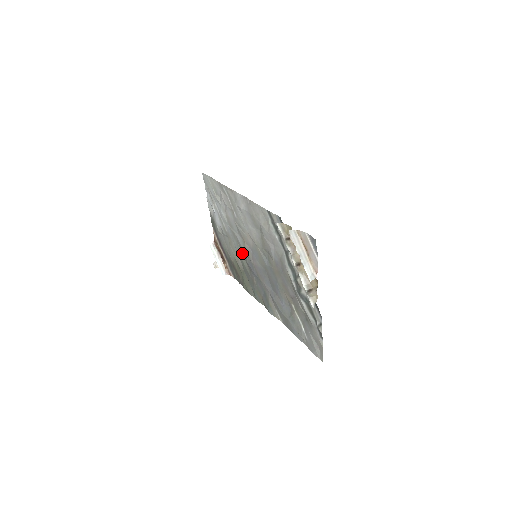
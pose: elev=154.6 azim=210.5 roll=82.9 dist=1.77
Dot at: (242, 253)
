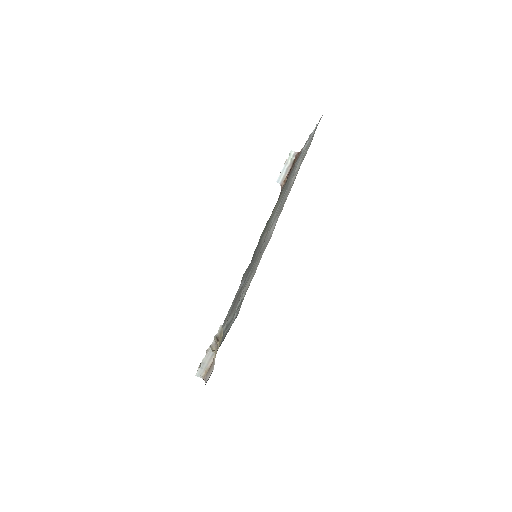
Dot at: occluded
